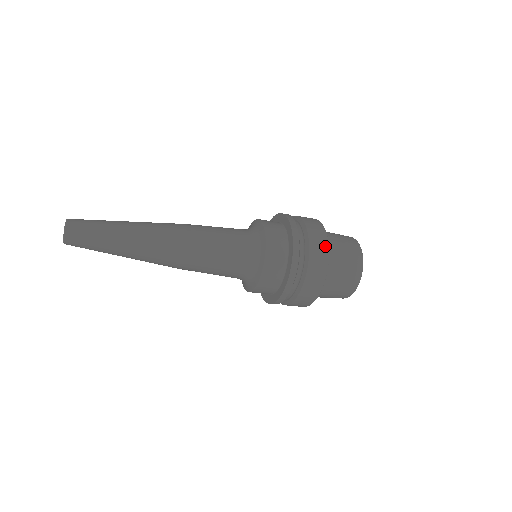
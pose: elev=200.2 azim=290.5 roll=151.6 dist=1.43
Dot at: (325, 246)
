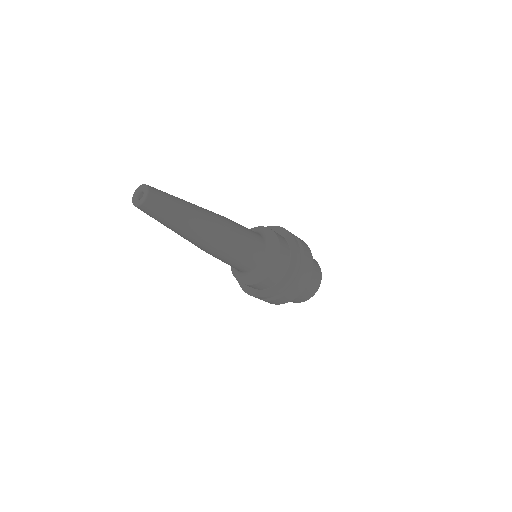
Dot at: (311, 270)
